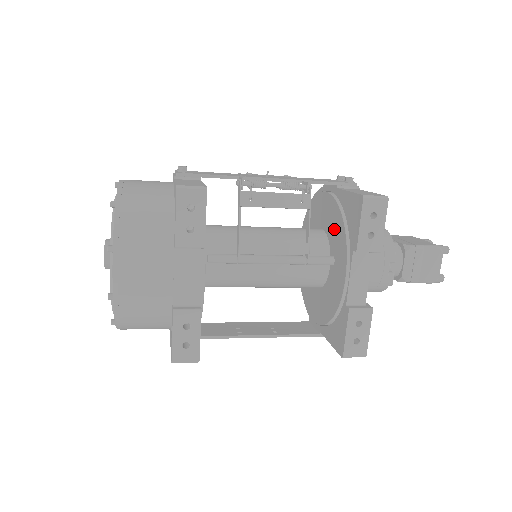
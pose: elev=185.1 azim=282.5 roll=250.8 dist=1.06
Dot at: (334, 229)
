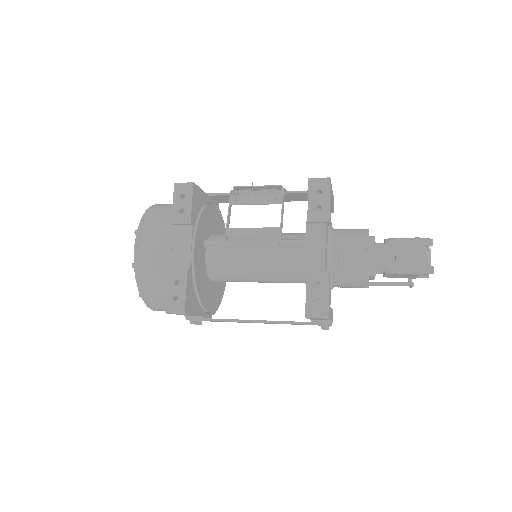
Dot at: occluded
